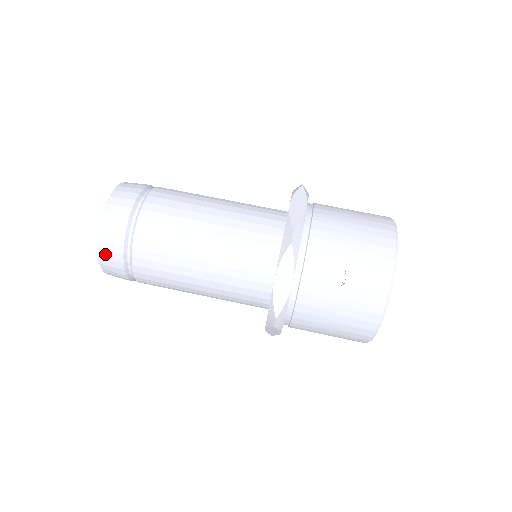
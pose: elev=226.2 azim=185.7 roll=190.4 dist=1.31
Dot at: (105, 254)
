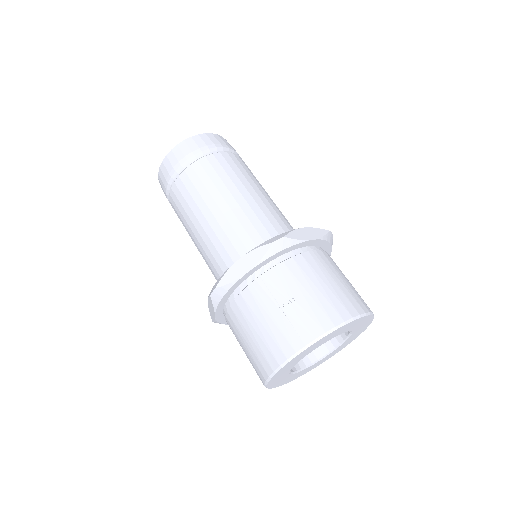
Dot at: (167, 162)
